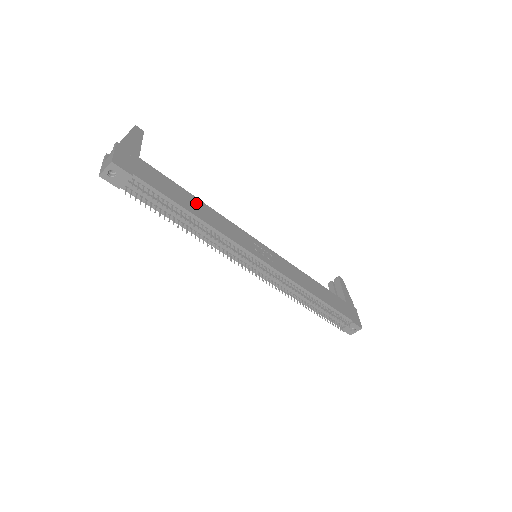
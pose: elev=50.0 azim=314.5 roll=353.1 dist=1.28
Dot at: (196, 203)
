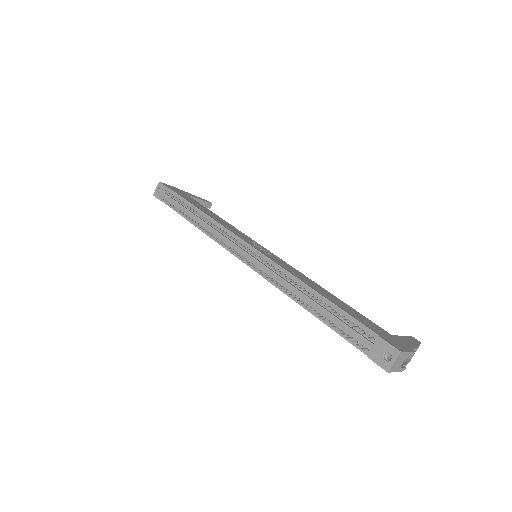
Dot at: (212, 214)
